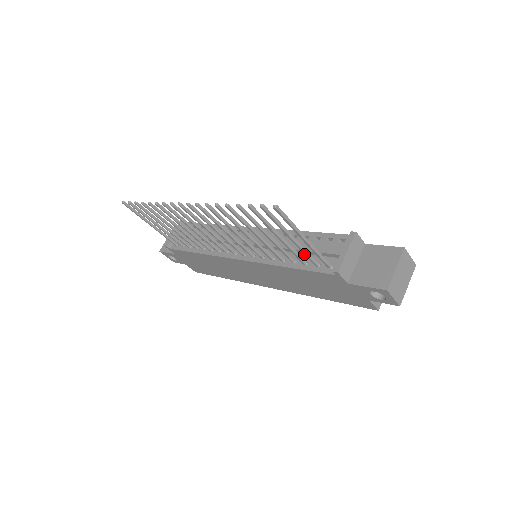
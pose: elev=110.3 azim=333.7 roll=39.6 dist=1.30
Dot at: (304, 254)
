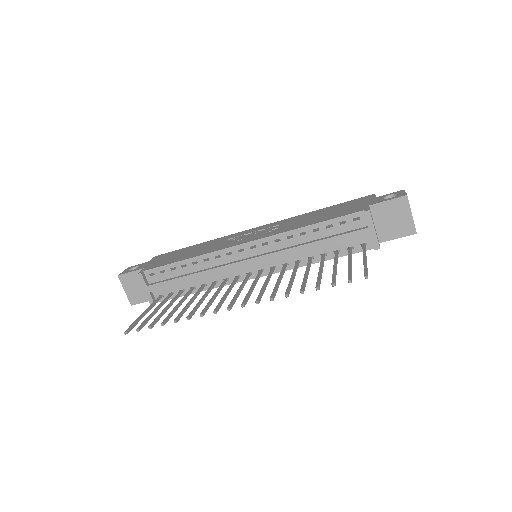
Dot at: occluded
